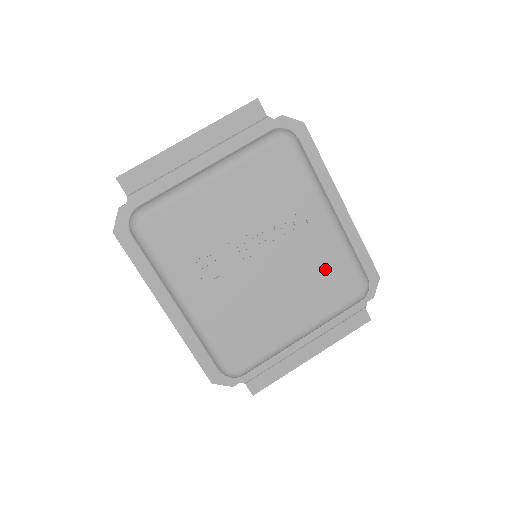
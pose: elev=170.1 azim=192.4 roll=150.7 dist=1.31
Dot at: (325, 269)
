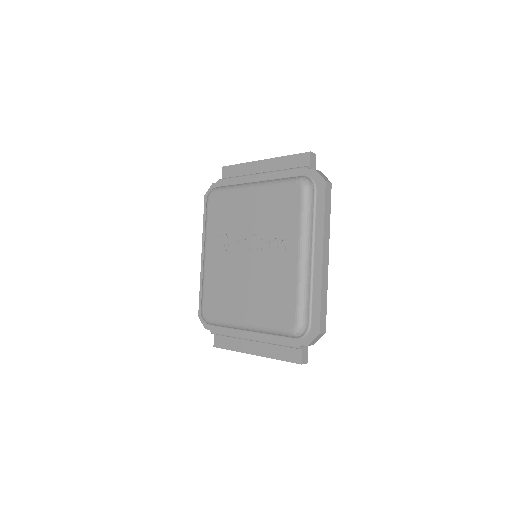
Dot at: (278, 291)
